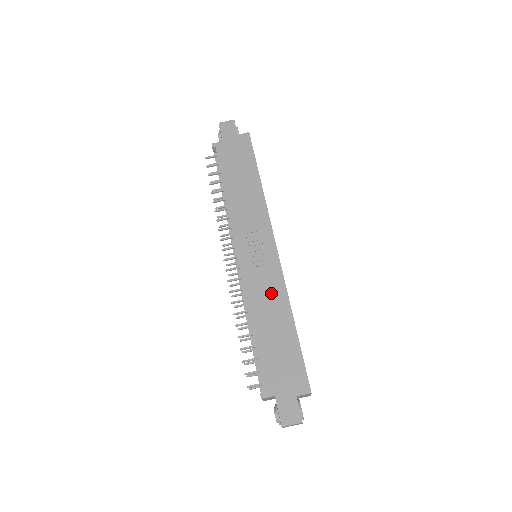
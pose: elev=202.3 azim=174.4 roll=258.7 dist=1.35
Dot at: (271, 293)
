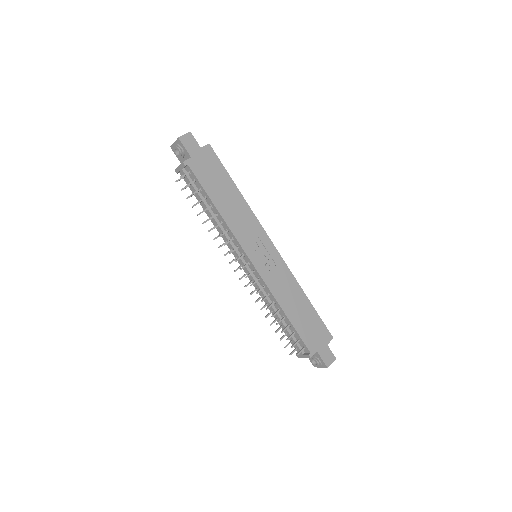
Dot at: (286, 283)
